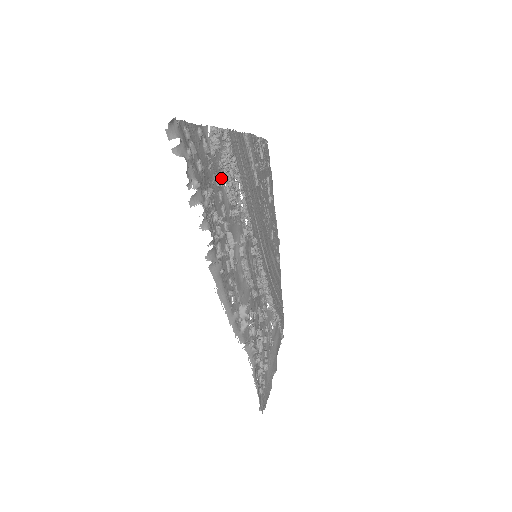
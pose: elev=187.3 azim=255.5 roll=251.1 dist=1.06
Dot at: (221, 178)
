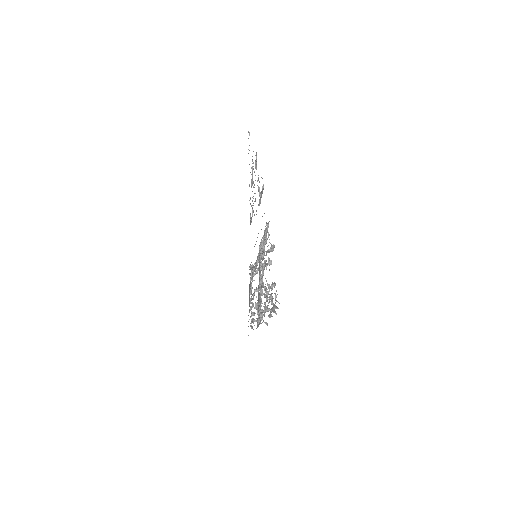
Dot at: occluded
